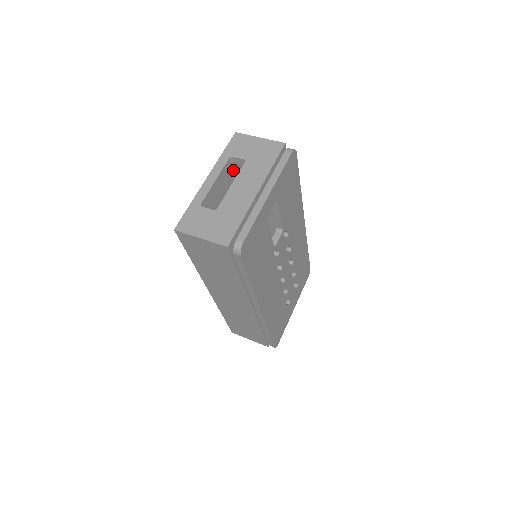
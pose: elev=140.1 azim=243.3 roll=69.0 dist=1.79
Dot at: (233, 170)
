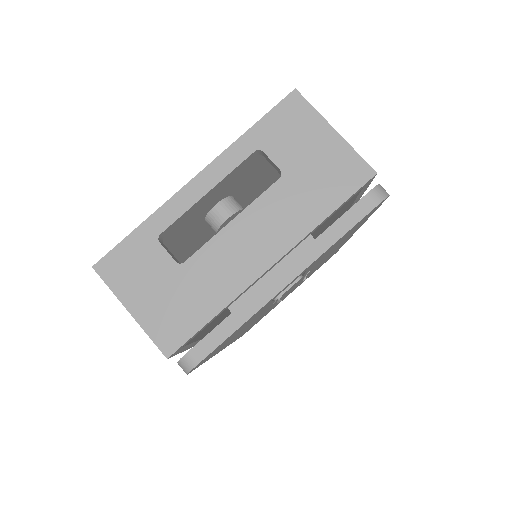
Dot at: occluded
